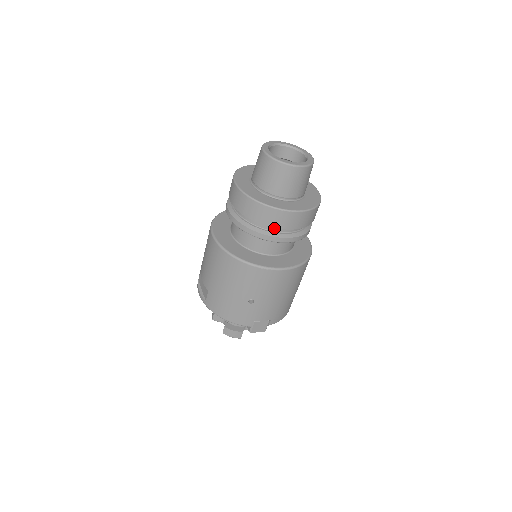
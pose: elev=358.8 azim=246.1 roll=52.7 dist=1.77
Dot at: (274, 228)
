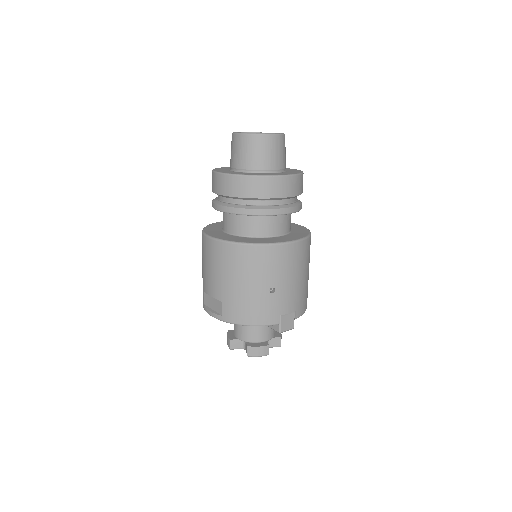
Dot at: (271, 202)
